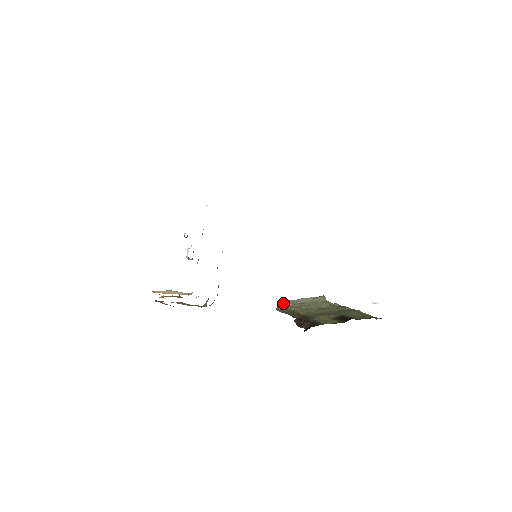
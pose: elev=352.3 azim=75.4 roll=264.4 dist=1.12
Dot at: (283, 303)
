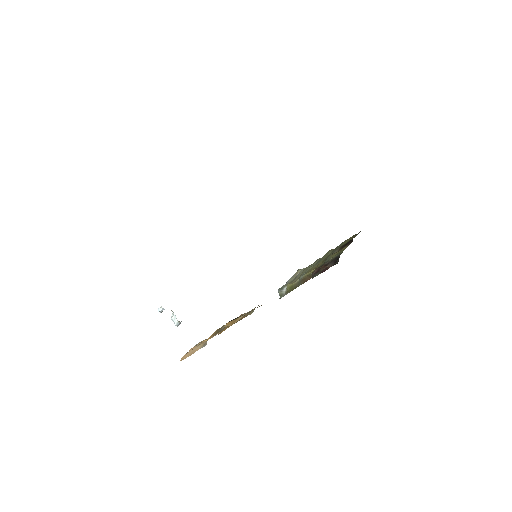
Dot at: (283, 289)
